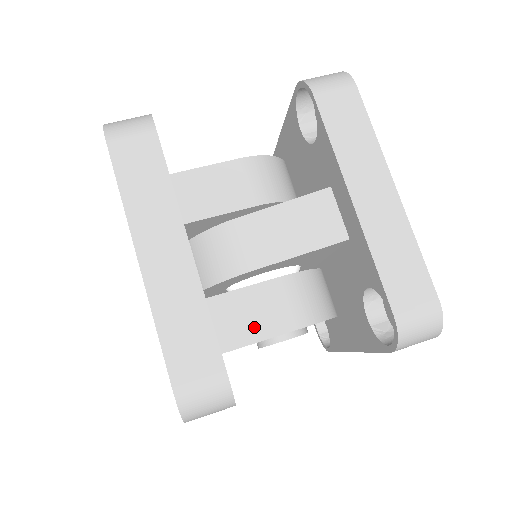
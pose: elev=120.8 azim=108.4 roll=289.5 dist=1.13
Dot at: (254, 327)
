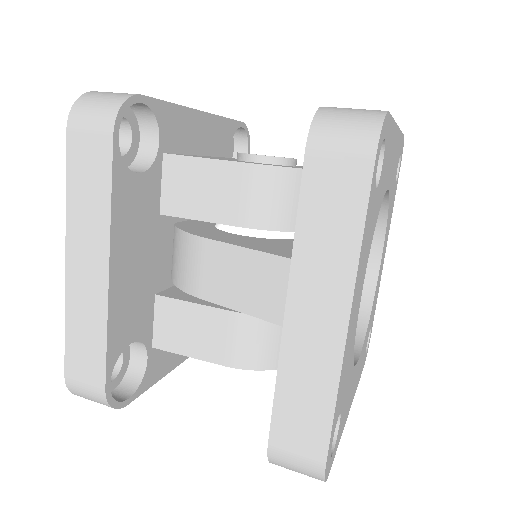
Dot at: (189, 342)
